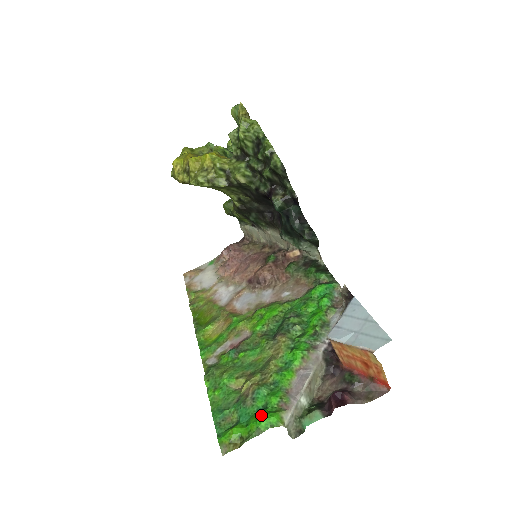
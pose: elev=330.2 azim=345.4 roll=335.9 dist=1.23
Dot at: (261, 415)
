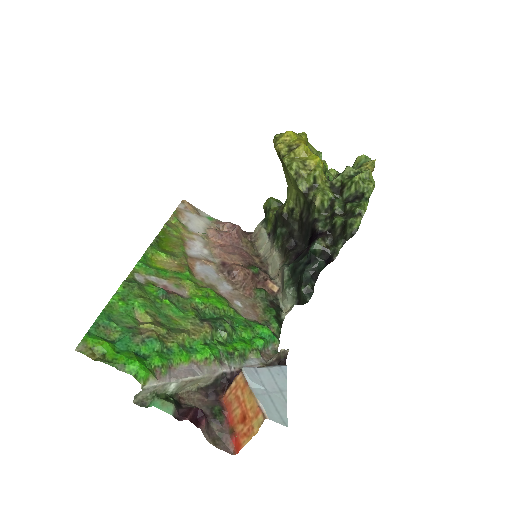
Dot at: (138, 359)
